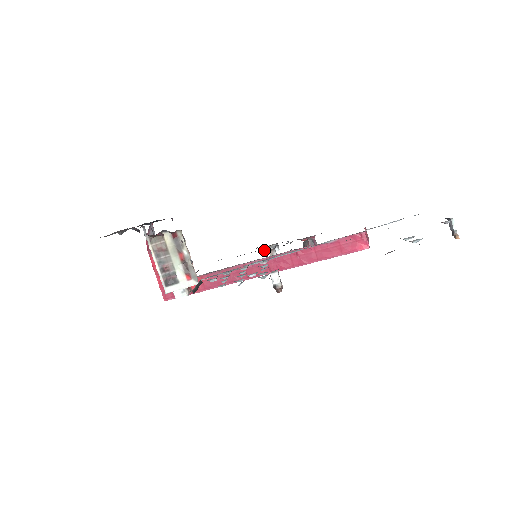
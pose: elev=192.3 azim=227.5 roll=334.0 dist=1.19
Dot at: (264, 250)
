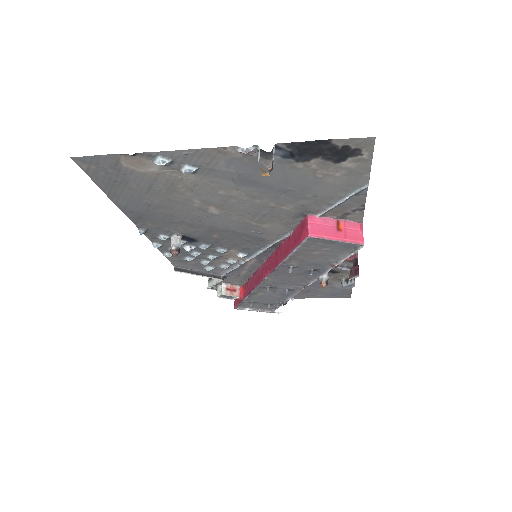
Dot at: (343, 281)
